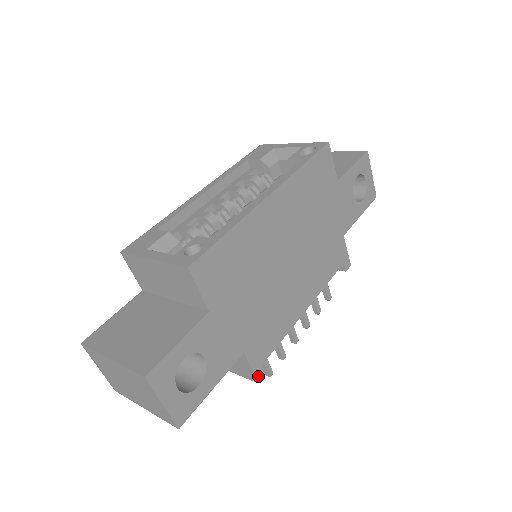
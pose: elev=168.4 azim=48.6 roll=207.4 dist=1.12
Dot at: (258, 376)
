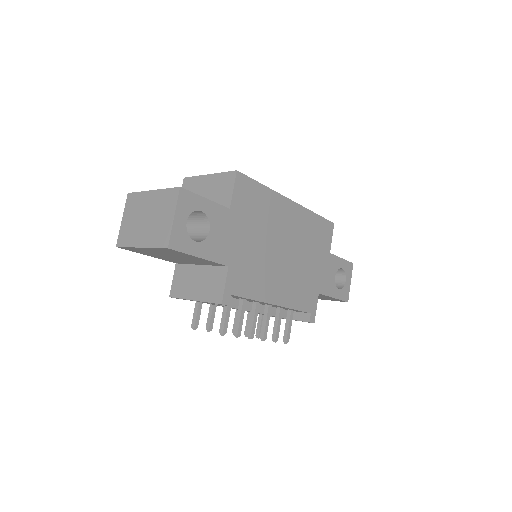
Dot at: (225, 299)
